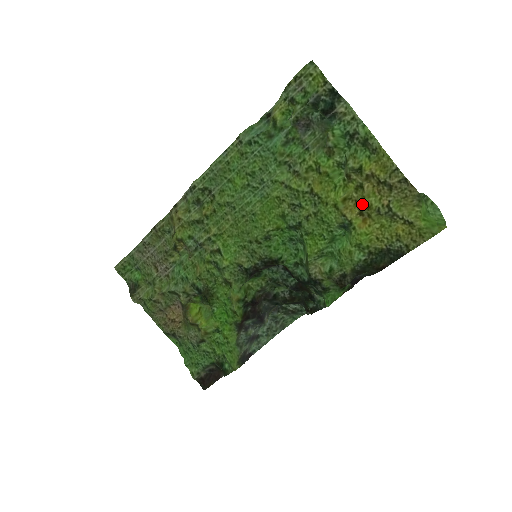
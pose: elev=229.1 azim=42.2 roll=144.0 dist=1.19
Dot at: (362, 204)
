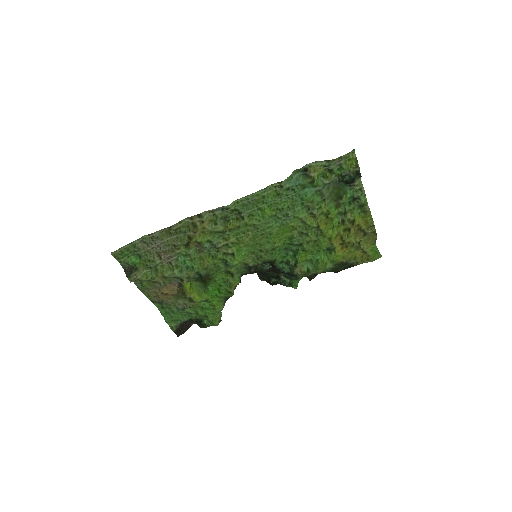
Dot at: (347, 241)
